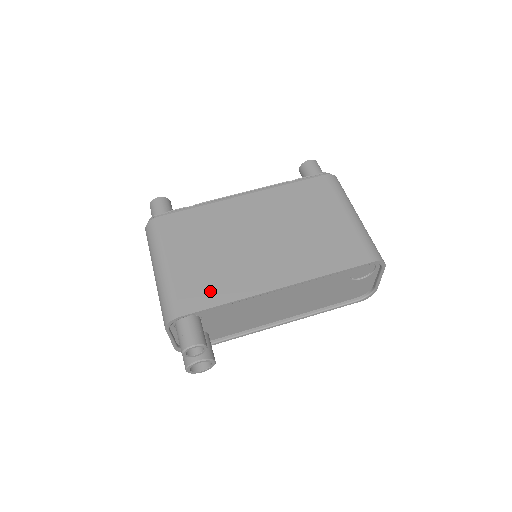
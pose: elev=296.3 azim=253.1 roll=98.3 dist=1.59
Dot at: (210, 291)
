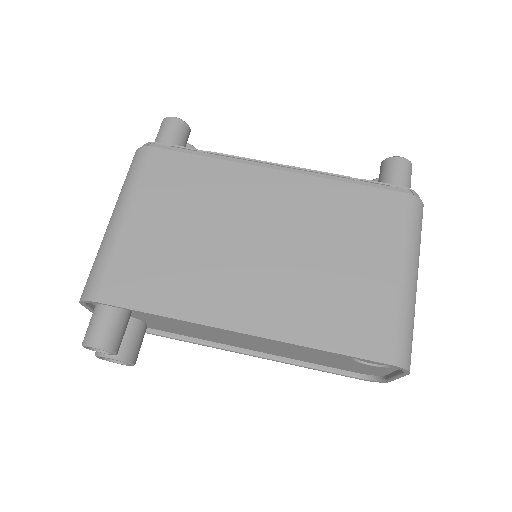
Dot at: (152, 287)
